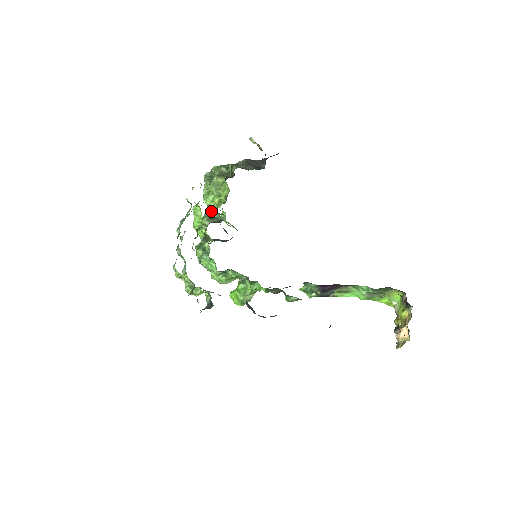
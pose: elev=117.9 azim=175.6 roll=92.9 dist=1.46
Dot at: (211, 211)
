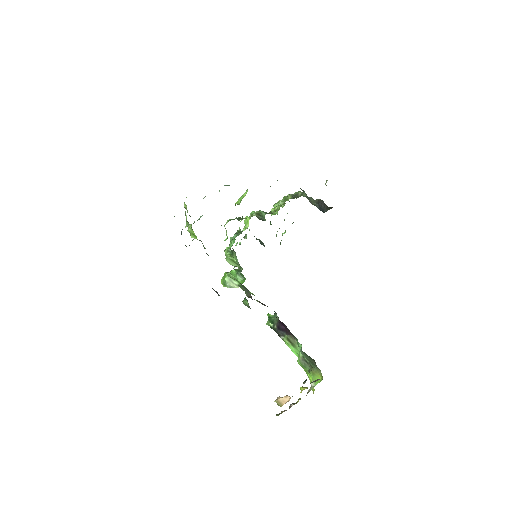
Dot at: (266, 212)
